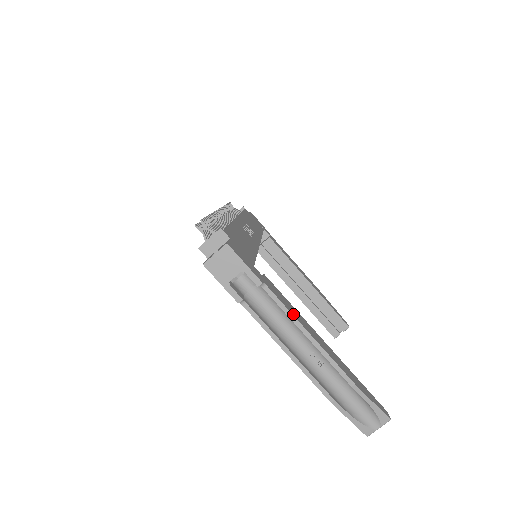
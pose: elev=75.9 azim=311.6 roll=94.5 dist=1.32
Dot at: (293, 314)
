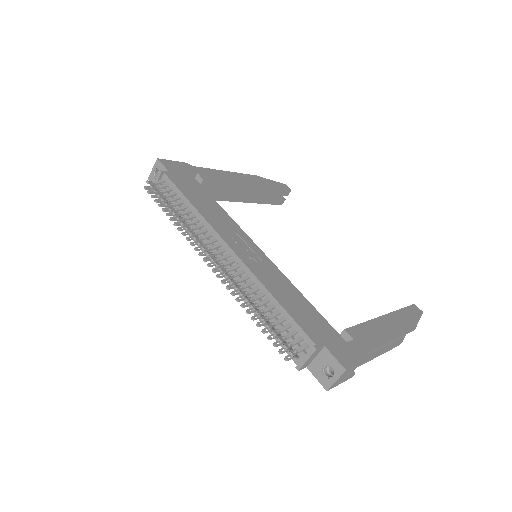
Dot at: (382, 342)
